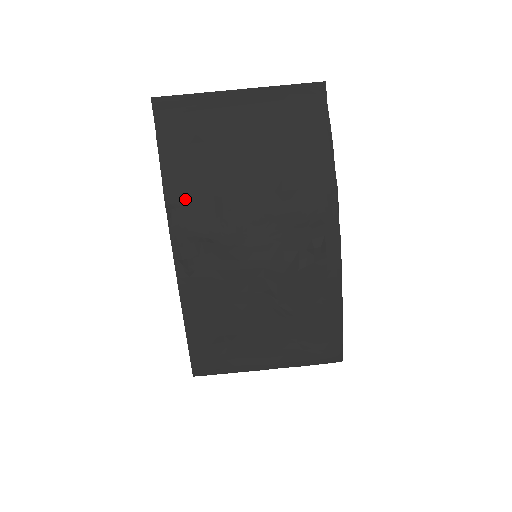
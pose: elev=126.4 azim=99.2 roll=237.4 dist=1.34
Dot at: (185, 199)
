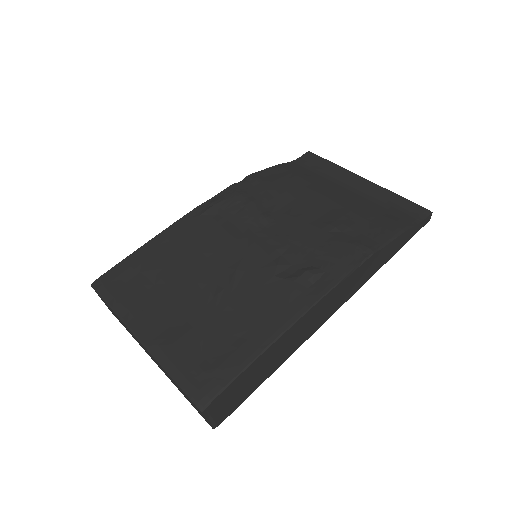
Dot at: (262, 182)
